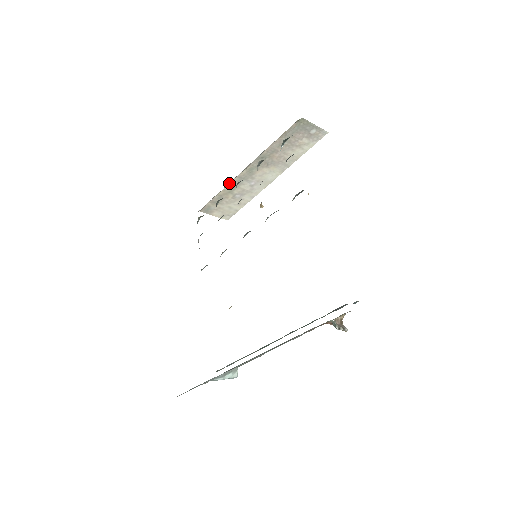
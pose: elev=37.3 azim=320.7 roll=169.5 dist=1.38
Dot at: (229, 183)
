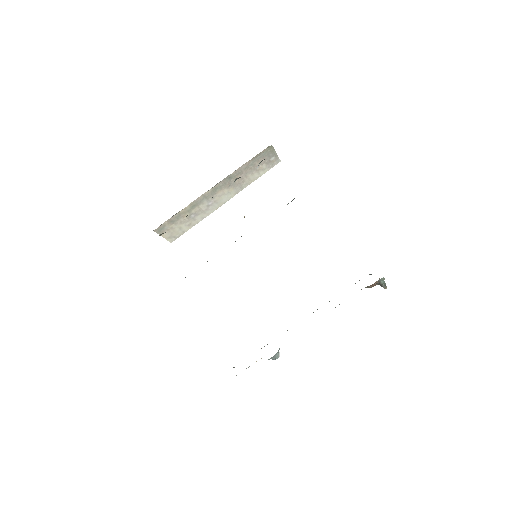
Dot at: (193, 201)
